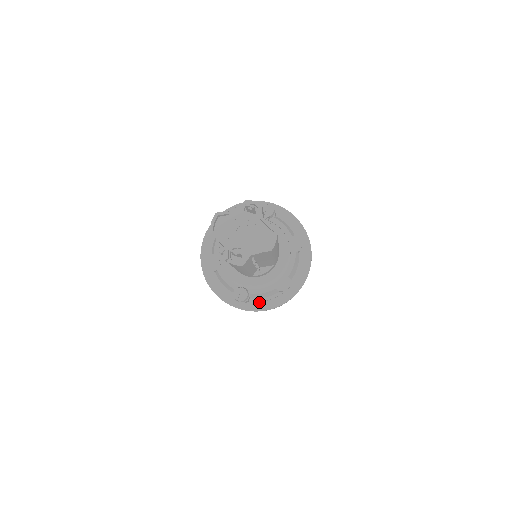
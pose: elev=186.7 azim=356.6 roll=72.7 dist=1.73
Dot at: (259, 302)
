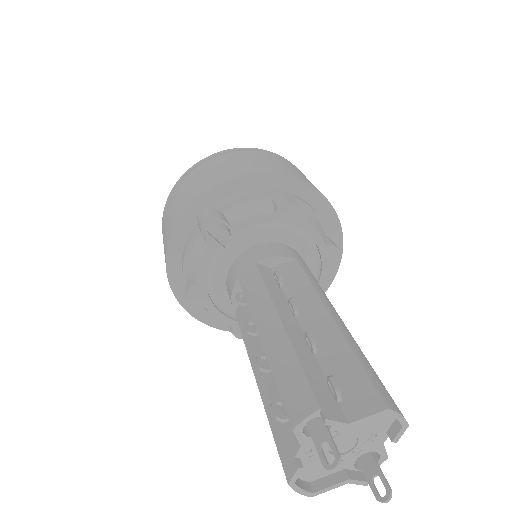
Dot at: occluded
